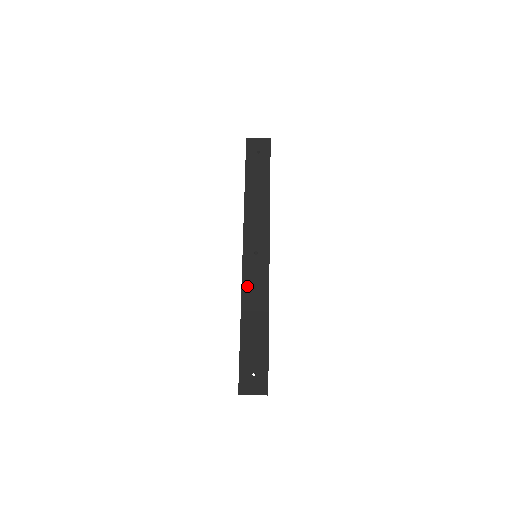
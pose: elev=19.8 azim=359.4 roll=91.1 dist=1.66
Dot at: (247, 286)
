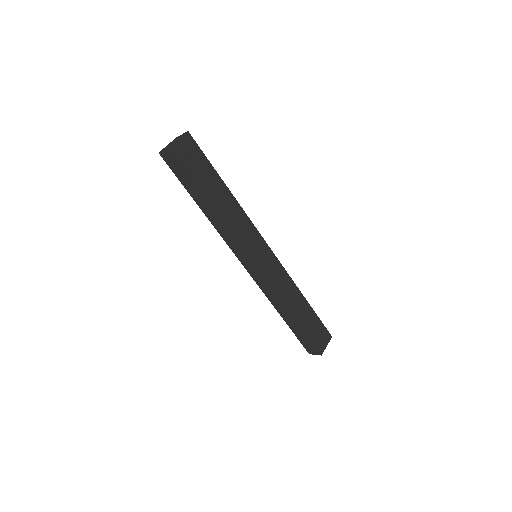
Dot at: (276, 286)
